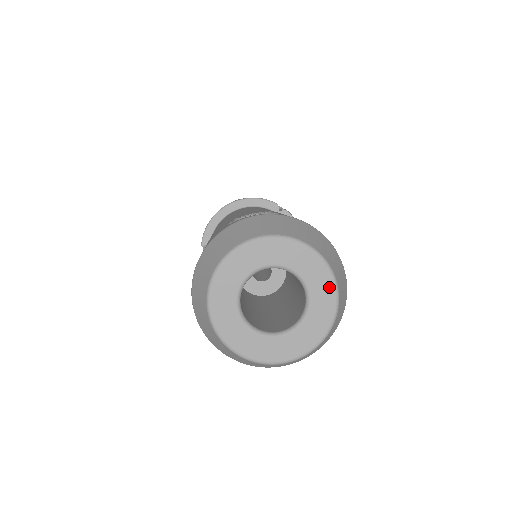
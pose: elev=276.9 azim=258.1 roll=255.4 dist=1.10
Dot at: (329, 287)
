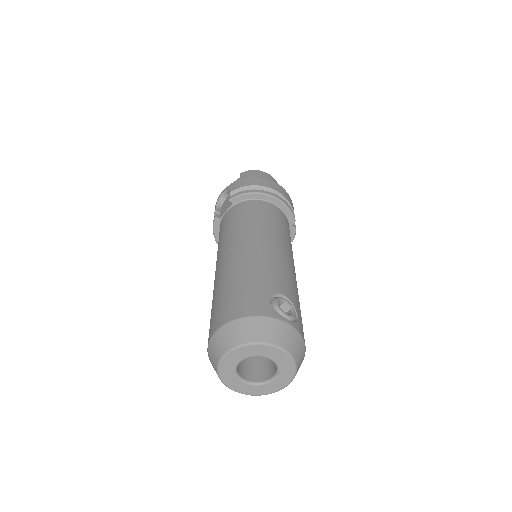
Dot at: (285, 384)
